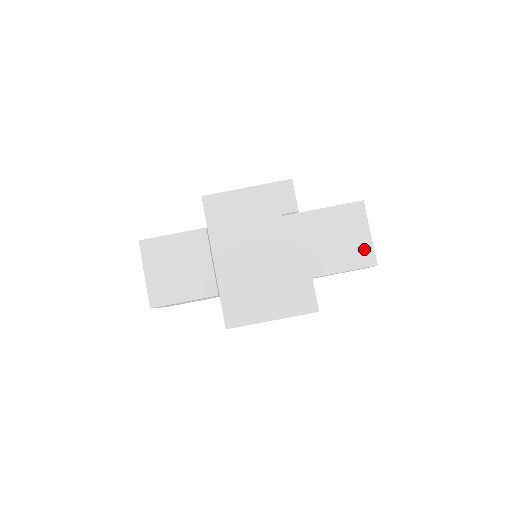
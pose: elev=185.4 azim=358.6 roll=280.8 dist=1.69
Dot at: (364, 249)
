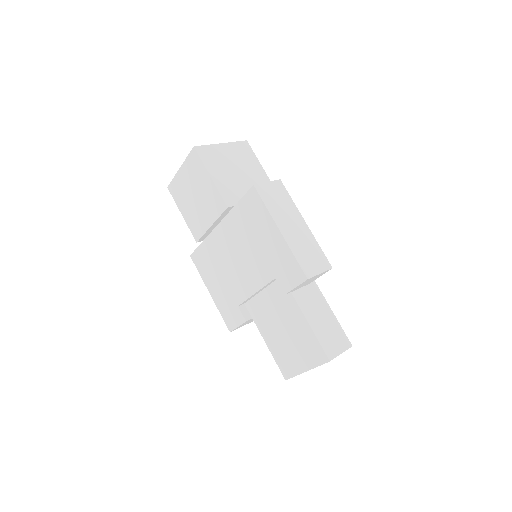
Dot at: (291, 366)
